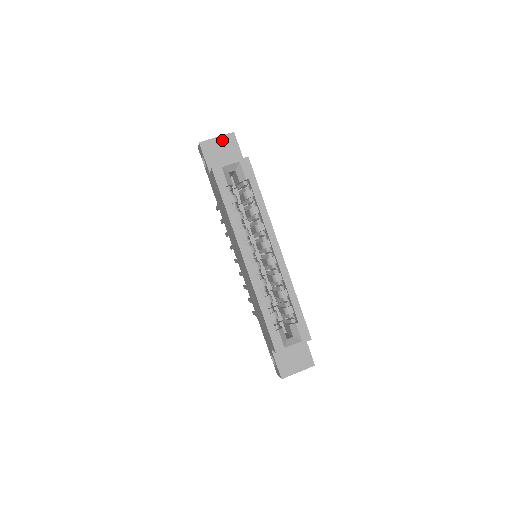
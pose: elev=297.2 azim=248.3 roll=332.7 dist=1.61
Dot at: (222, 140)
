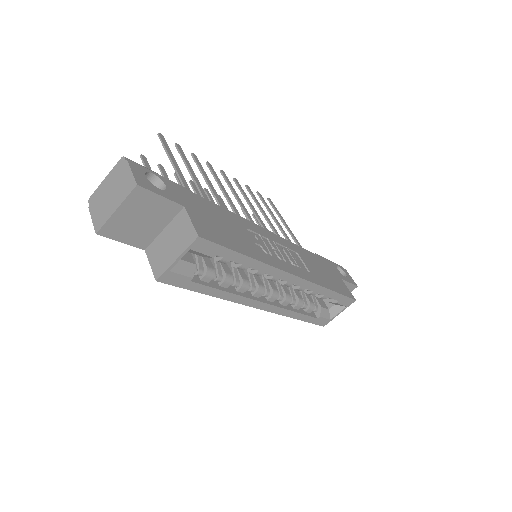
Dot at: (128, 207)
